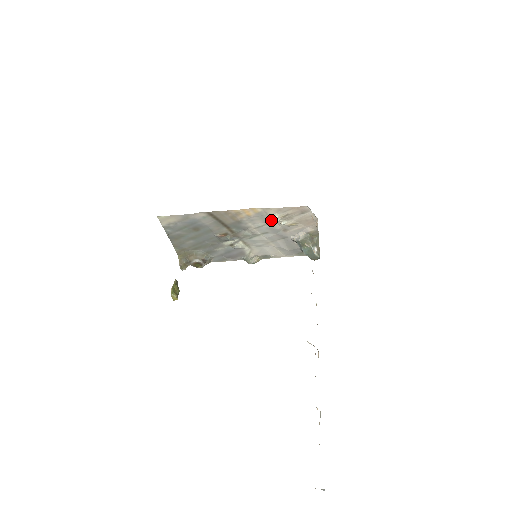
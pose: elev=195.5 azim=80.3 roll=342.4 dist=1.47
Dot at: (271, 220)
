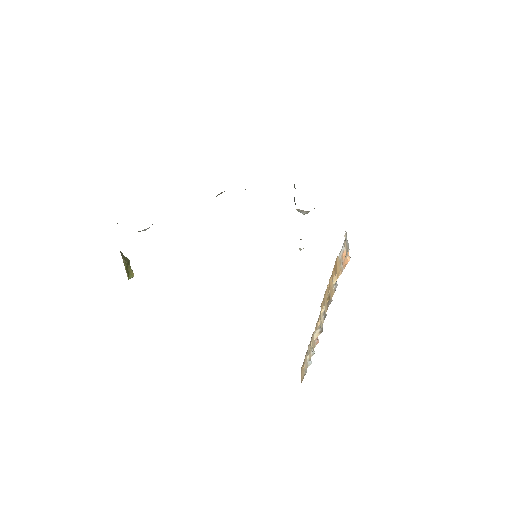
Dot at: occluded
